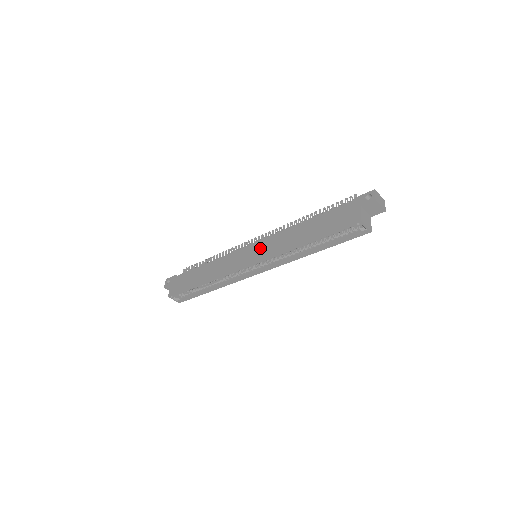
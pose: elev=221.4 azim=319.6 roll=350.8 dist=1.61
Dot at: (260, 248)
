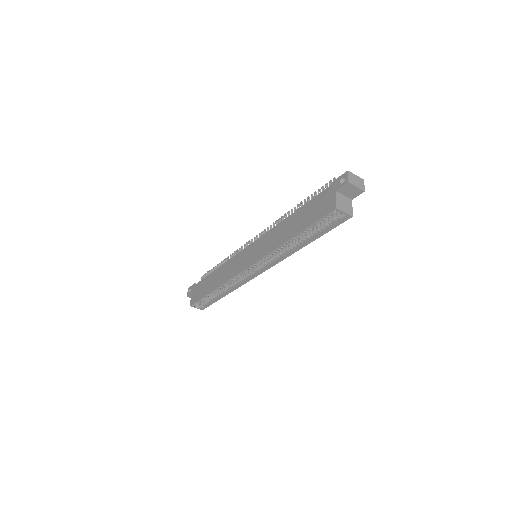
Dot at: (256, 248)
